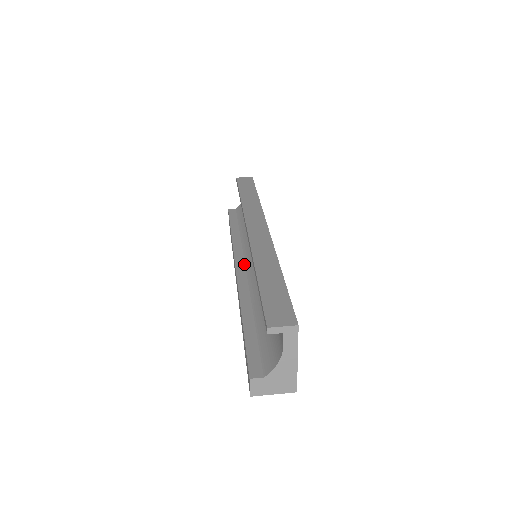
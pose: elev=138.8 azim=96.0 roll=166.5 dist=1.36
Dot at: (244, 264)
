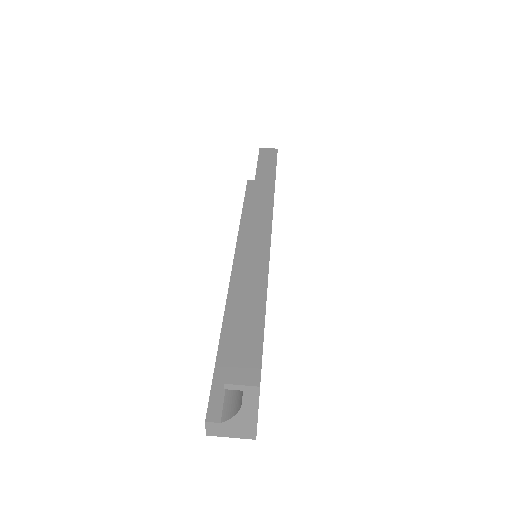
Dot at: occluded
